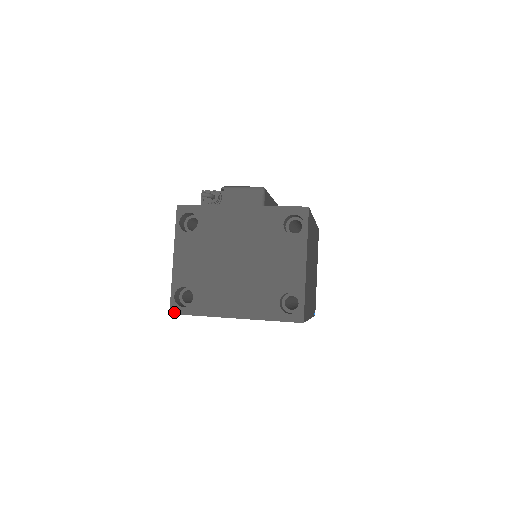
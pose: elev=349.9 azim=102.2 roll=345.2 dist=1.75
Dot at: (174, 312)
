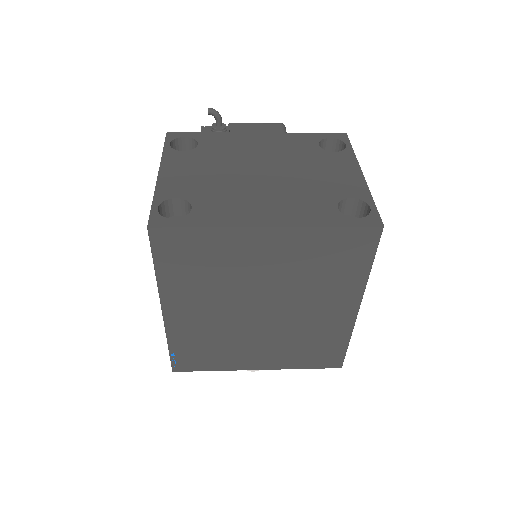
Dot at: (156, 225)
